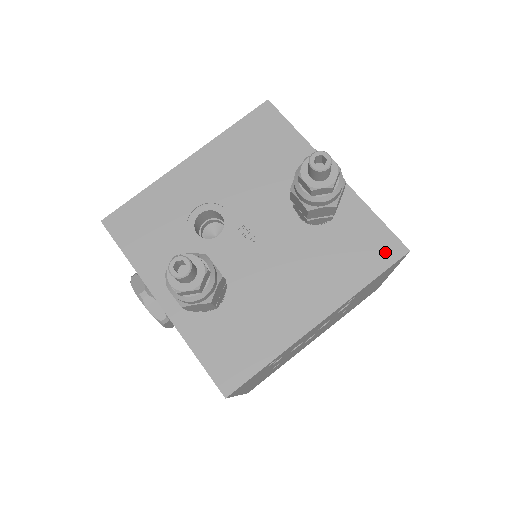
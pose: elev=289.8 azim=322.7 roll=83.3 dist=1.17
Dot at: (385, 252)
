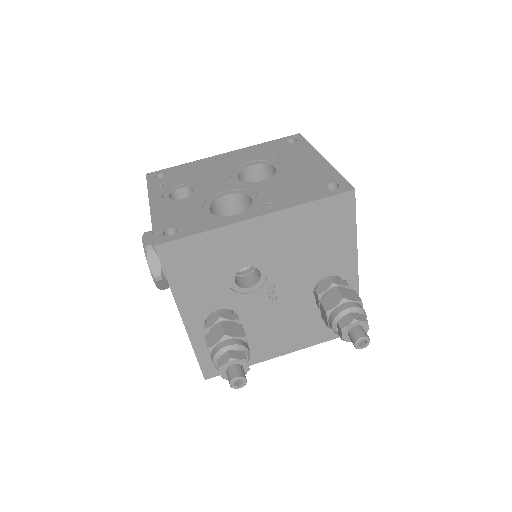
Dot at: occluded
